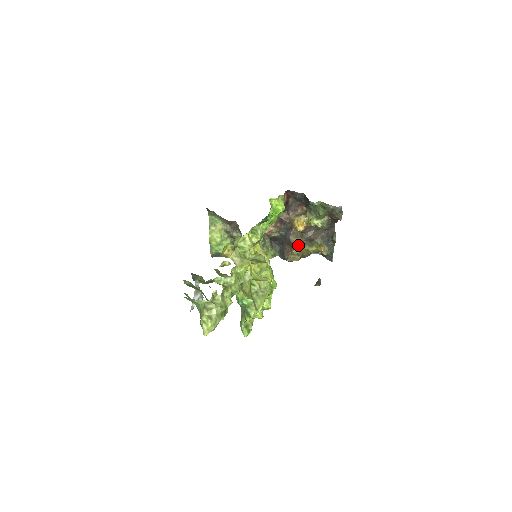
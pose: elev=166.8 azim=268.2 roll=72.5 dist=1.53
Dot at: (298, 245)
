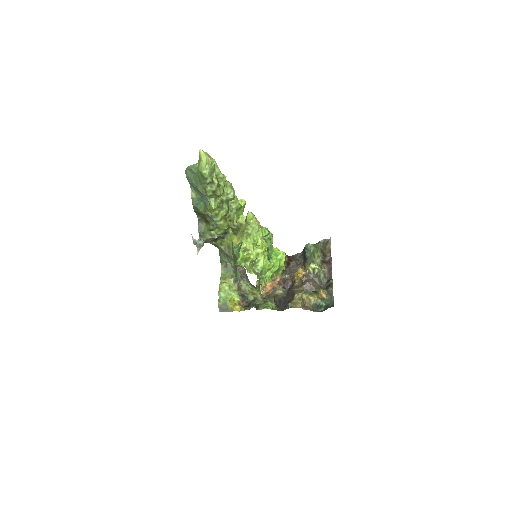
Dot at: occluded
